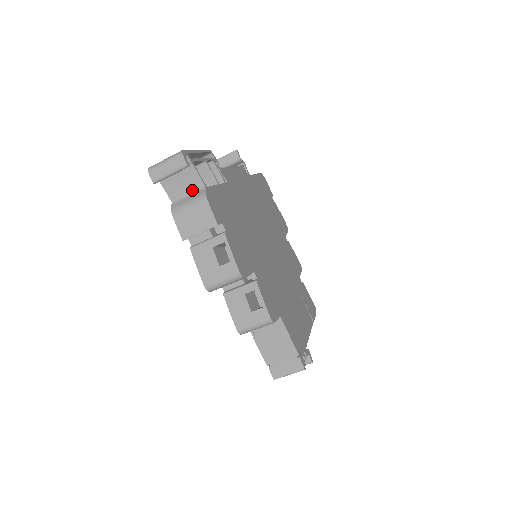
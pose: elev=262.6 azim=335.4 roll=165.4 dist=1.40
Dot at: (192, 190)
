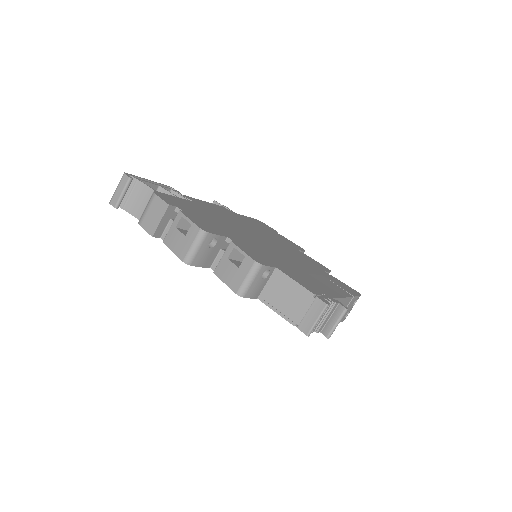
Dot at: (147, 200)
